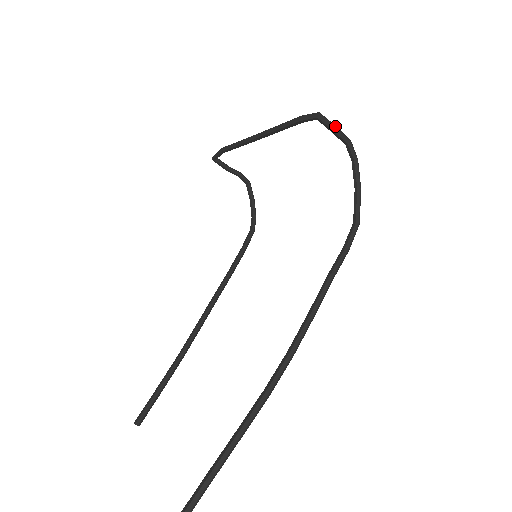
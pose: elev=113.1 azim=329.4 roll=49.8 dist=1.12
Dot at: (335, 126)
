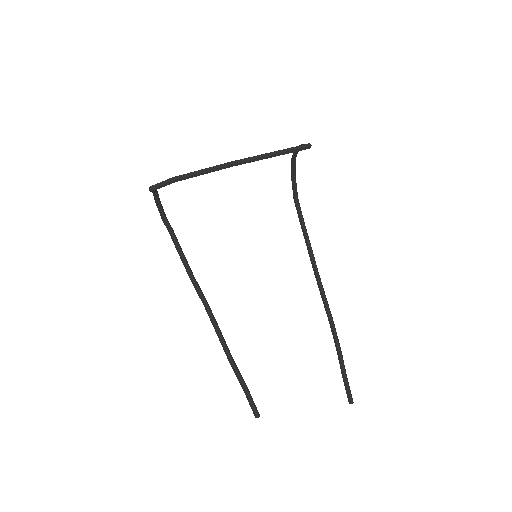
Dot at: occluded
